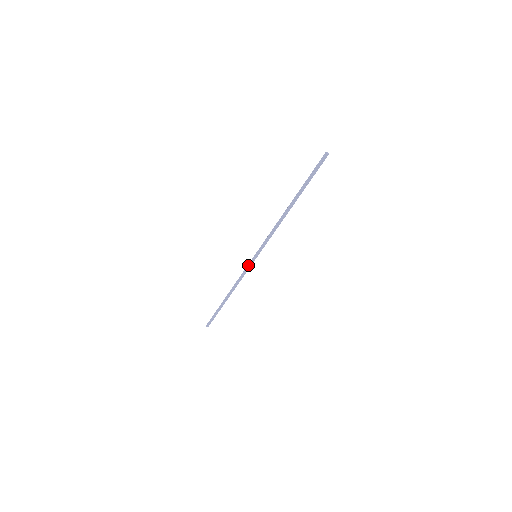
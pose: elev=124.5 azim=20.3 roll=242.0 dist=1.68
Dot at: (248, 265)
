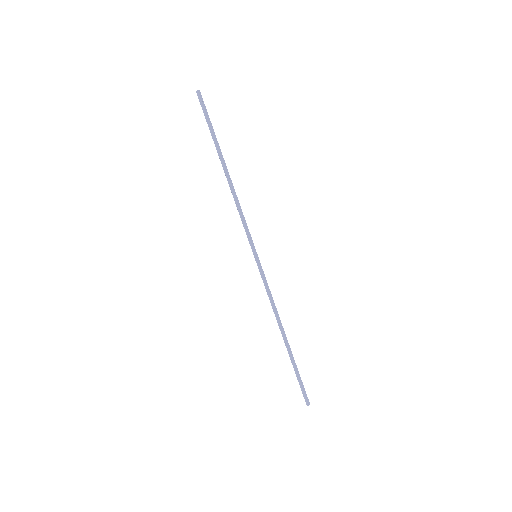
Dot at: (262, 274)
